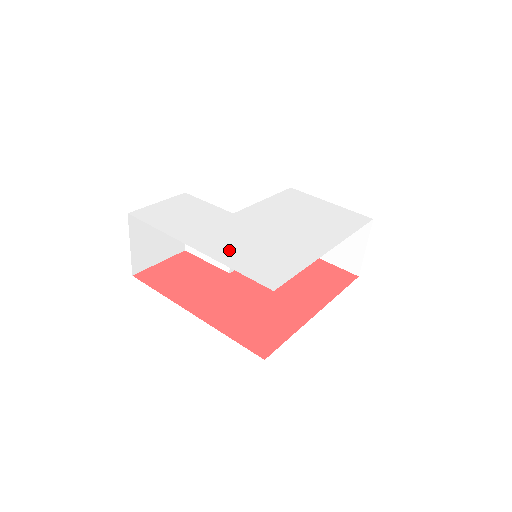
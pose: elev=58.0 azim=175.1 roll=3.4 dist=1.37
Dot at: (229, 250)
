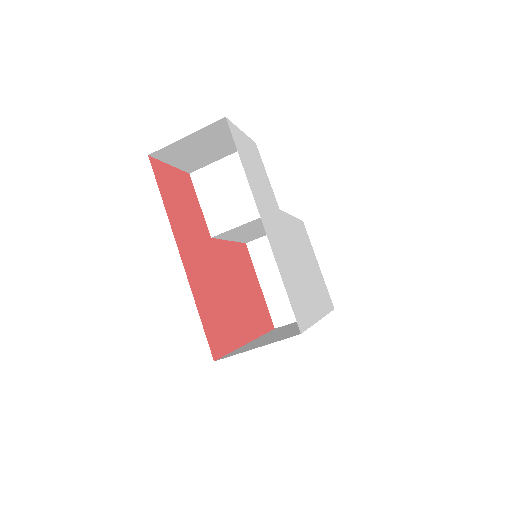
Dot at: (280, 253)
